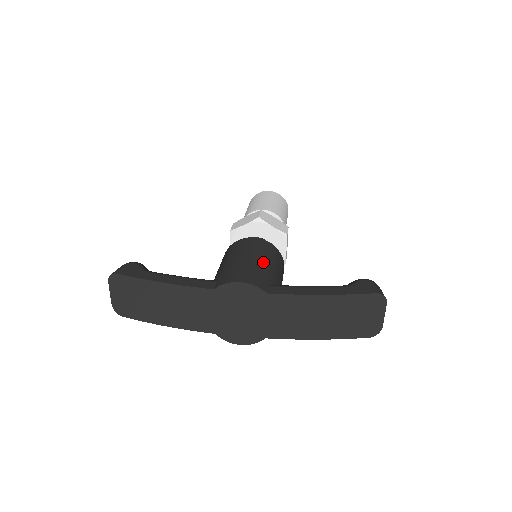
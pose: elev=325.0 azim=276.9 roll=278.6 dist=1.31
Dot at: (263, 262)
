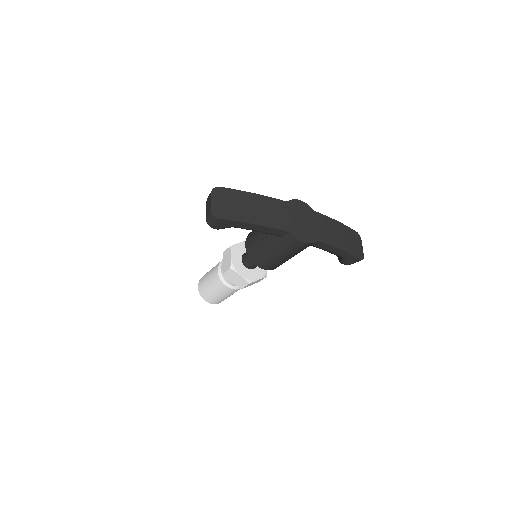
Dot at: occluded
